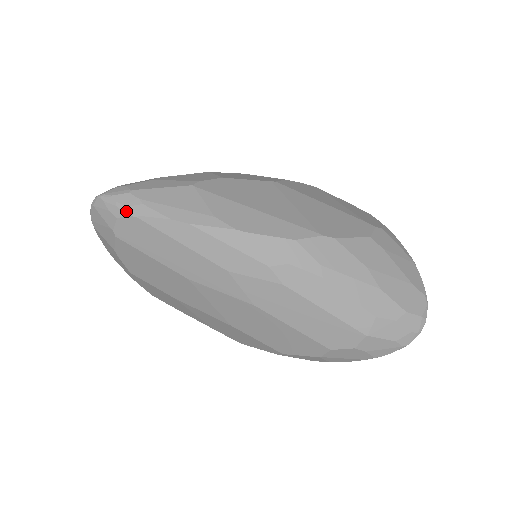
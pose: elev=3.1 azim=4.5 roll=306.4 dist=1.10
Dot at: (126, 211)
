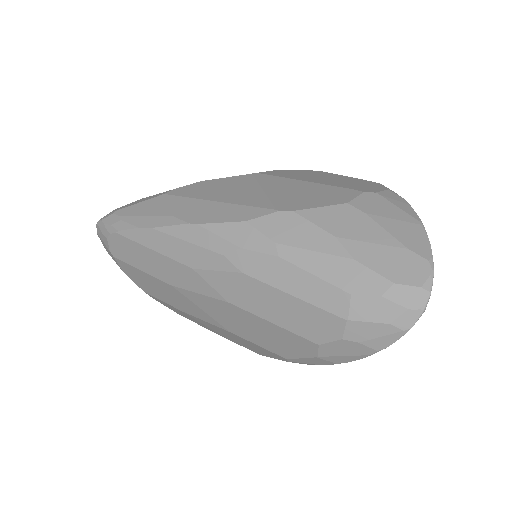
Dot at: (110, 230)
